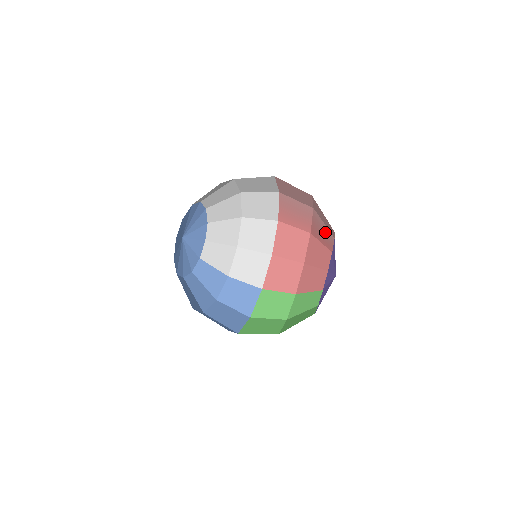
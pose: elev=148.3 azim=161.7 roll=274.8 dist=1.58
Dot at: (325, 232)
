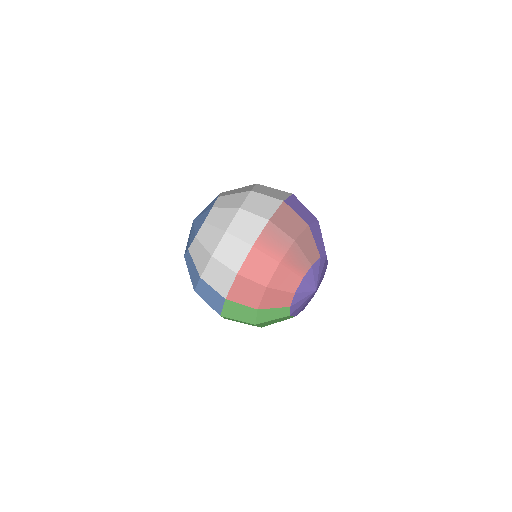
Dot at: (301, 261)
